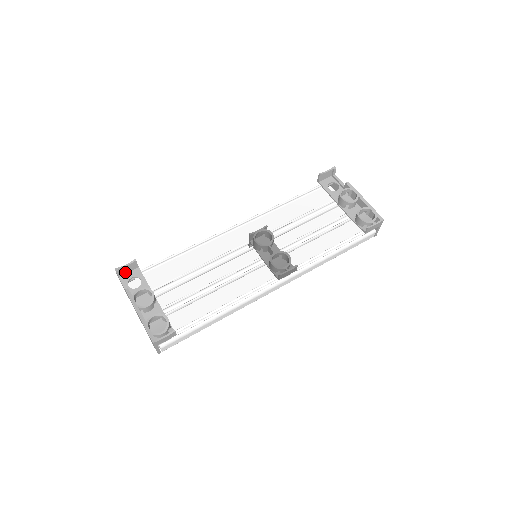
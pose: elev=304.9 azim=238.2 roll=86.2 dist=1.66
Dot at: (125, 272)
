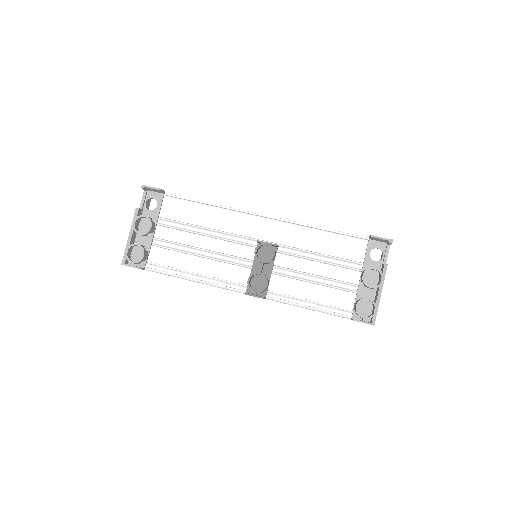
Dot at: (152, 190)
